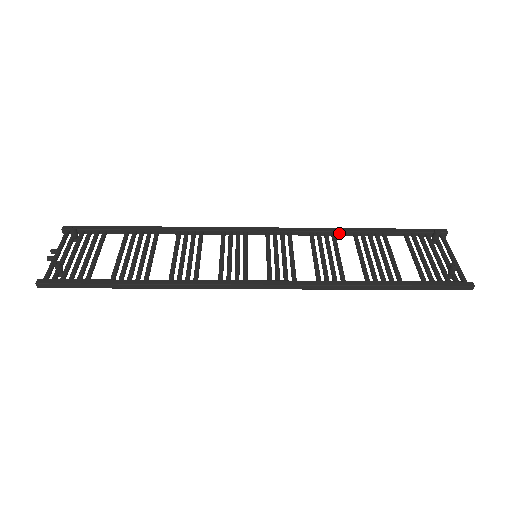
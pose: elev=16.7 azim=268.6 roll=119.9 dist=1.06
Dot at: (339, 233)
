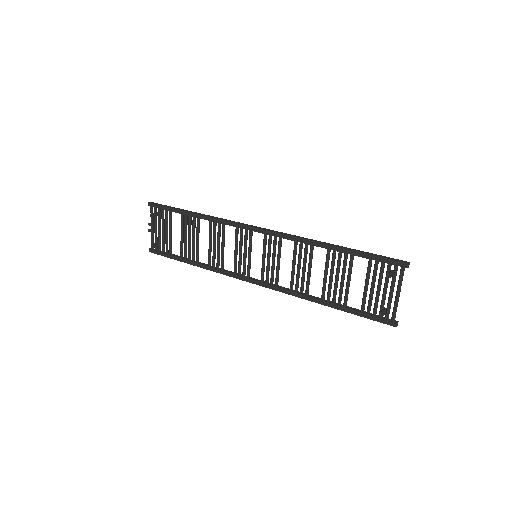
Dot at: (316, 246)
